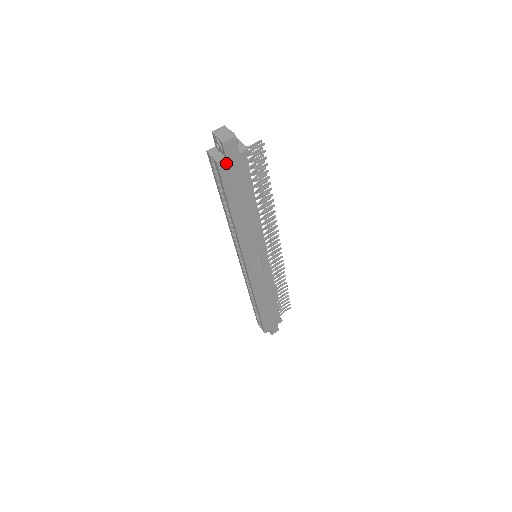
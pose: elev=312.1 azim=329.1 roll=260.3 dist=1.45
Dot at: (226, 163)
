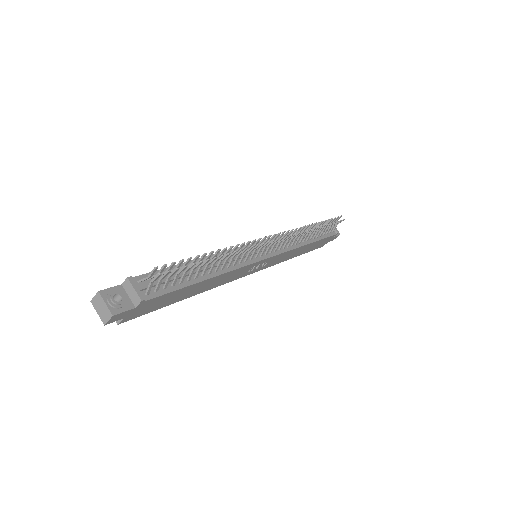
Dot at: (129, 316)
